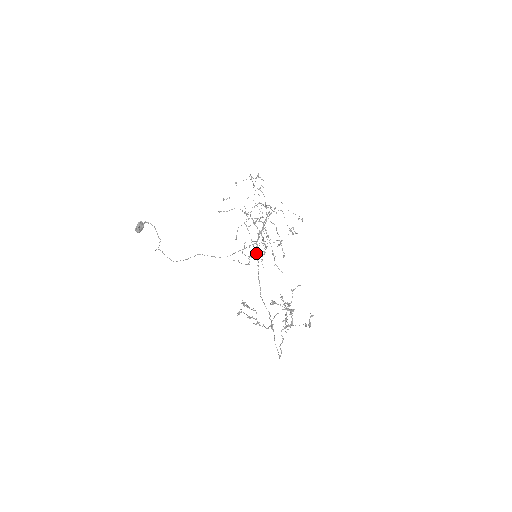
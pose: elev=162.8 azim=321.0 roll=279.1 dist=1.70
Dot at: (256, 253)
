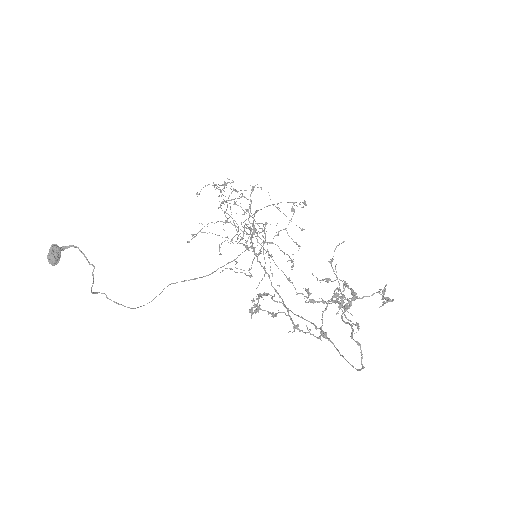
Dot at: occluded
